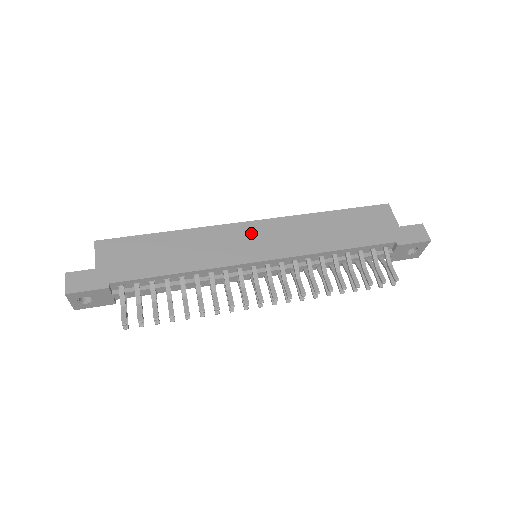
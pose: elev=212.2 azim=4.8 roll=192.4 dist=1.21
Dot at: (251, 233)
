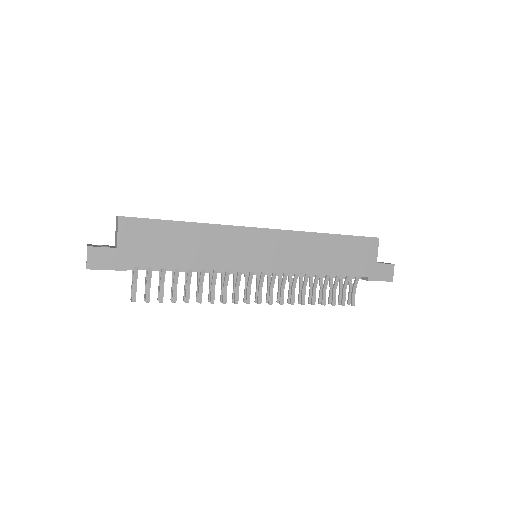
Dot at: (260, 241)
